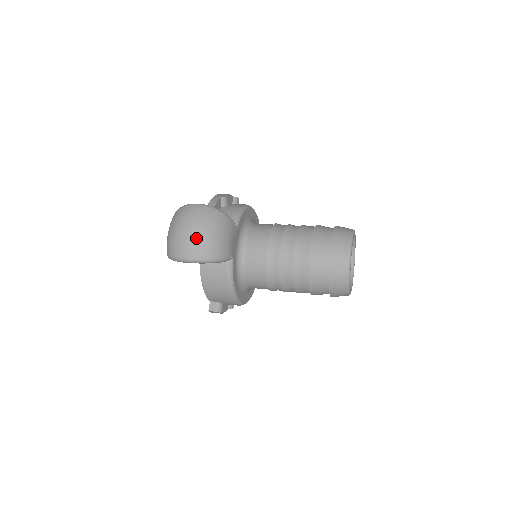
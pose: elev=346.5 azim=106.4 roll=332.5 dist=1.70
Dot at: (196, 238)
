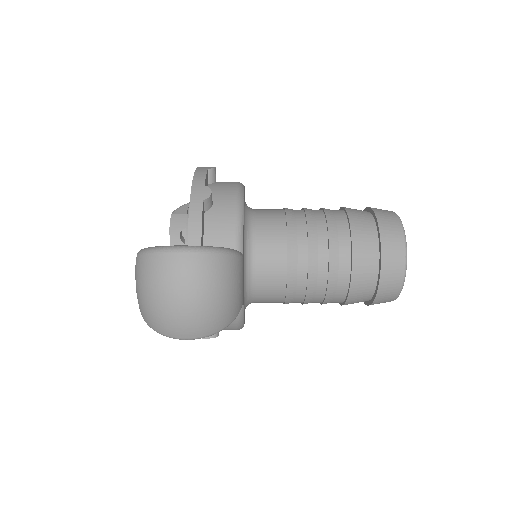
Dot at: (198, 313)
